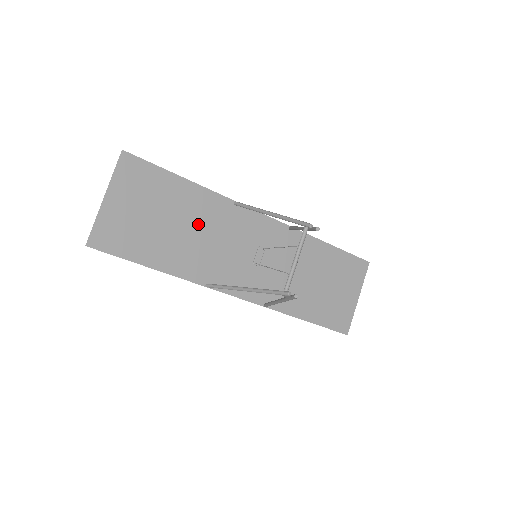
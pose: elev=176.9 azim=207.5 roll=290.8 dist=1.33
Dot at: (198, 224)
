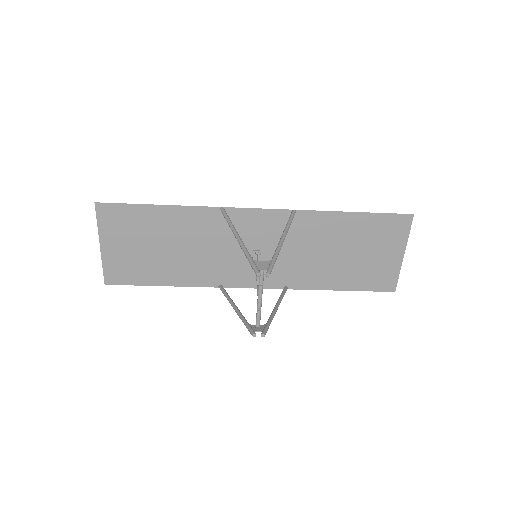
Dot at: (191, 240)
